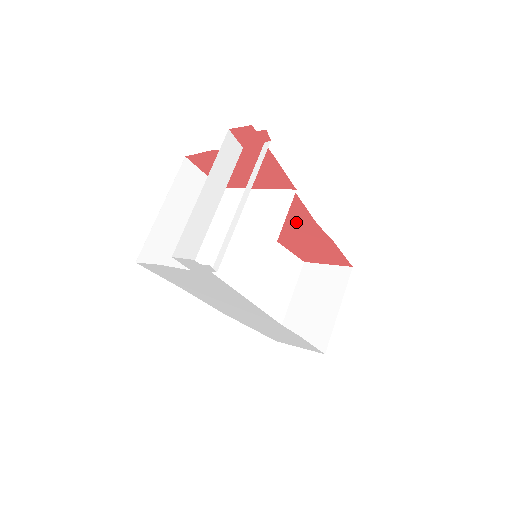
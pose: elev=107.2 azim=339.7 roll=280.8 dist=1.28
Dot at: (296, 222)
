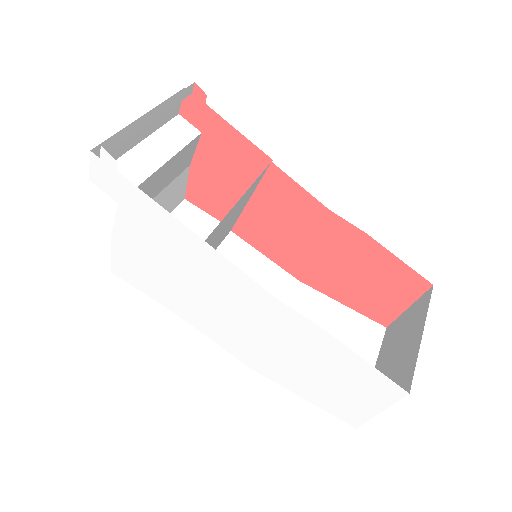
Dot at: (313, 228)
